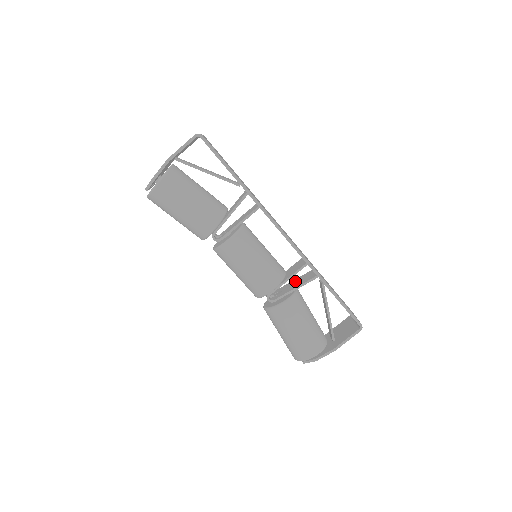
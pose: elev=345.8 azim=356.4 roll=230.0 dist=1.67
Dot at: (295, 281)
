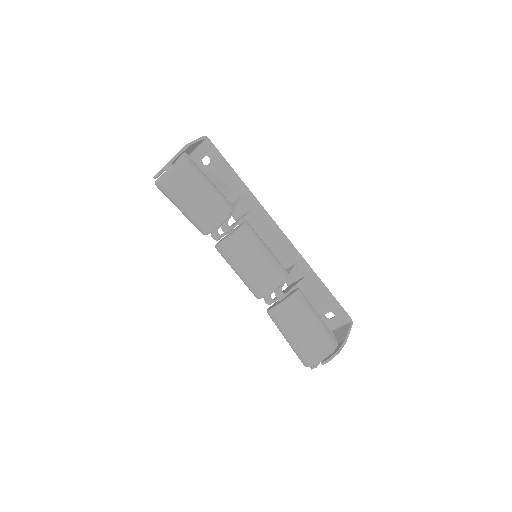
Dot at: (285, 289)
